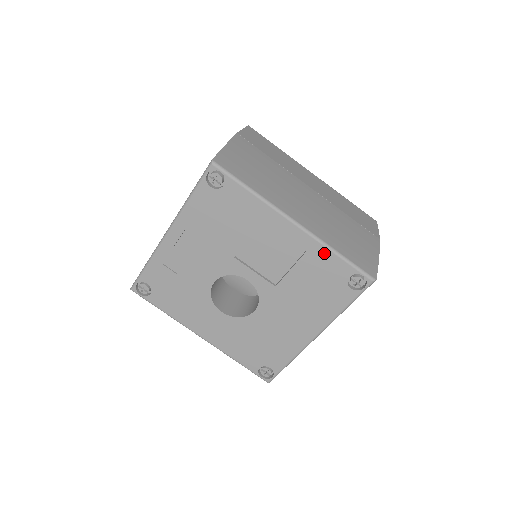
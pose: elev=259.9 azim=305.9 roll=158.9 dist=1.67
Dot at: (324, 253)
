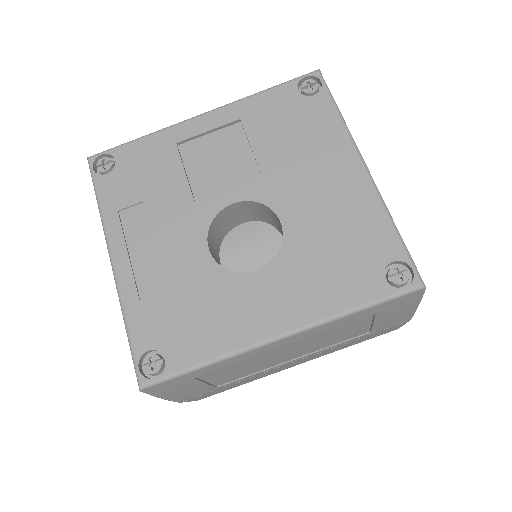
Dot at: (253, 102)
